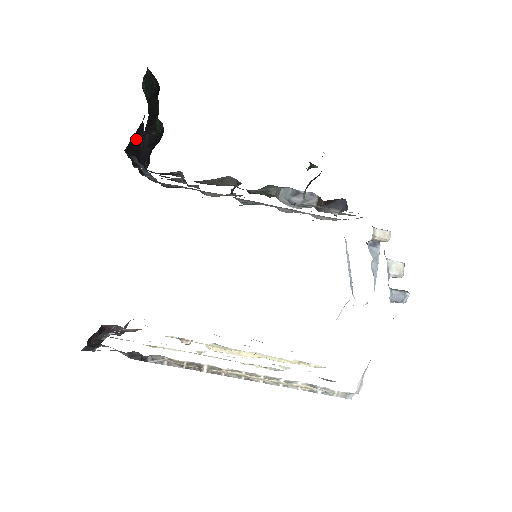
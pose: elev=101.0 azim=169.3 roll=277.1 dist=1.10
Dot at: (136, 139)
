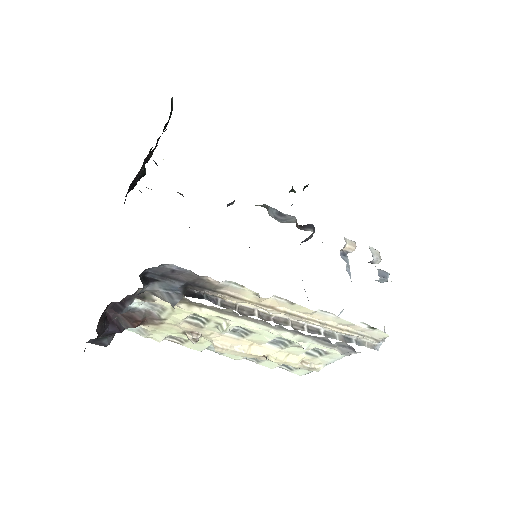
Dot at: (157, 143)
